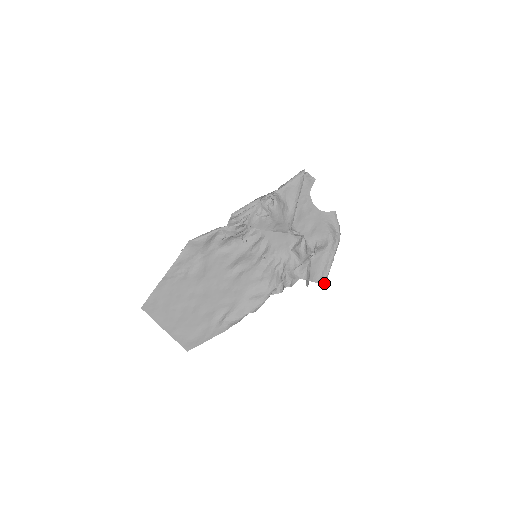
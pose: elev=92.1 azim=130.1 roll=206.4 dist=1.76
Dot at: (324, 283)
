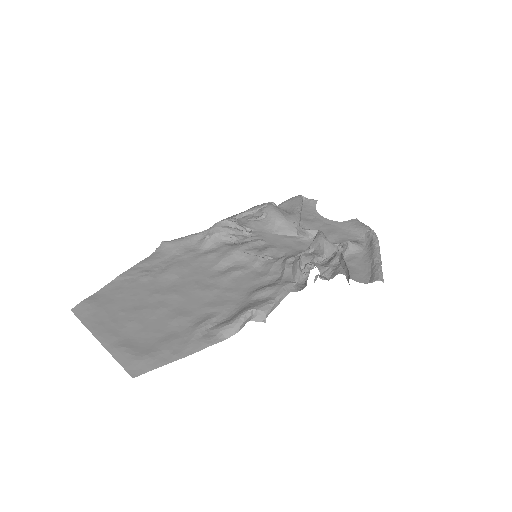
Dot at: (379, 278)
